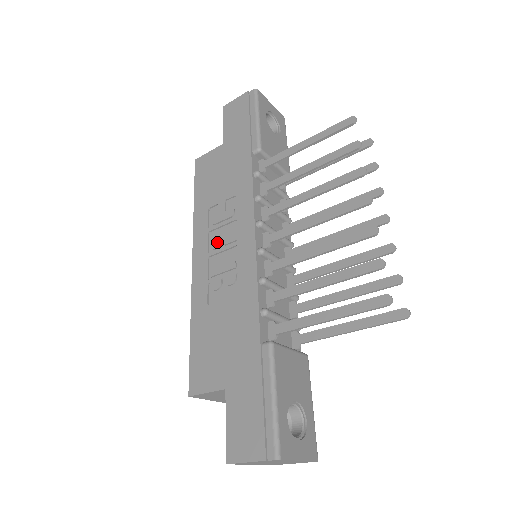
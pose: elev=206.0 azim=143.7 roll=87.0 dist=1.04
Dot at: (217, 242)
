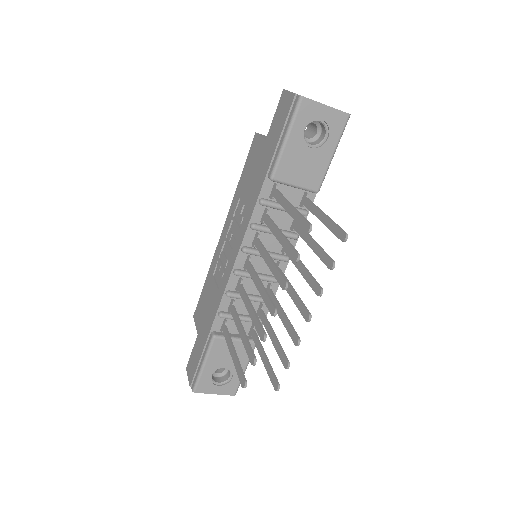
Dot at: (230, 235)
